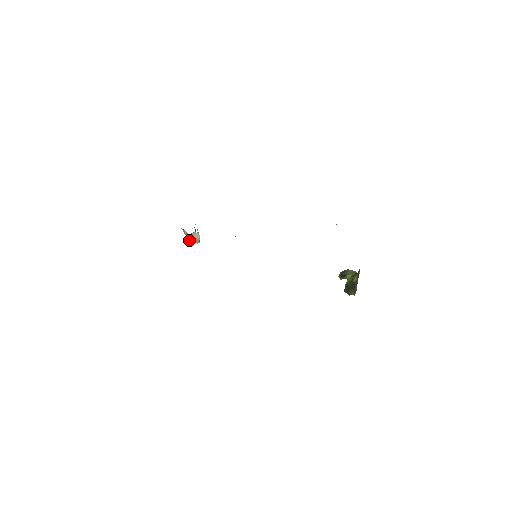
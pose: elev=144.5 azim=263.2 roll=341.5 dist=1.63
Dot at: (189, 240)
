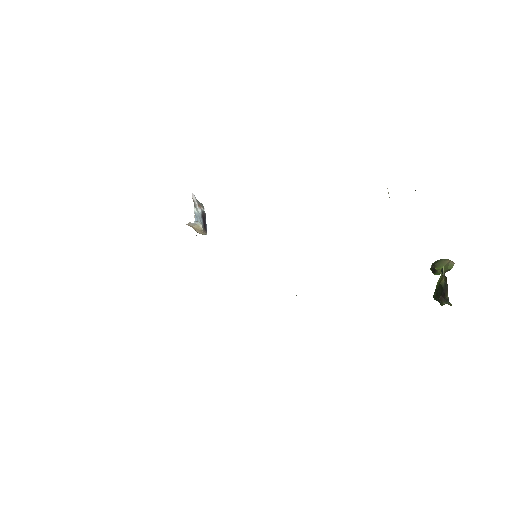
Dot at: occluded
